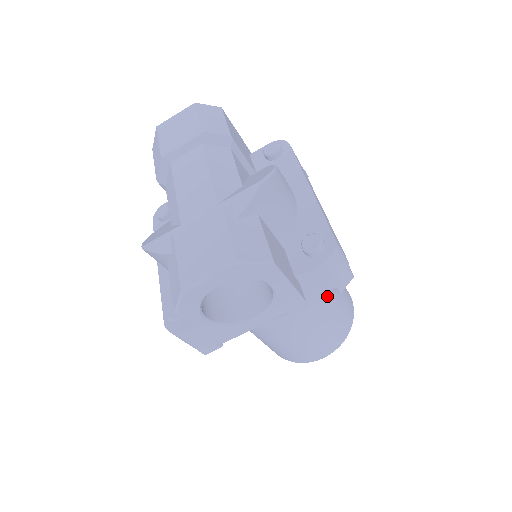
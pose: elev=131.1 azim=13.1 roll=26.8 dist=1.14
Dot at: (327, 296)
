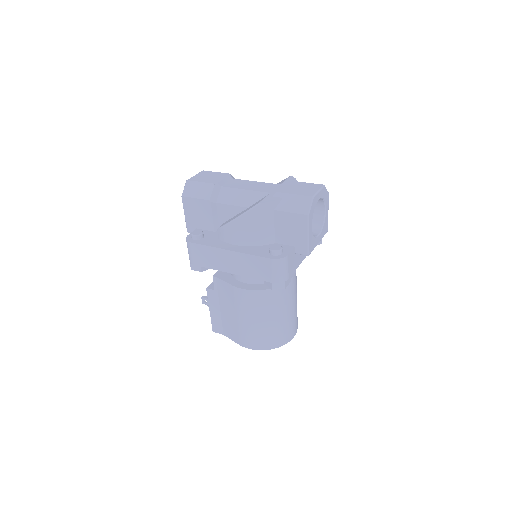
Dot at: occluded
